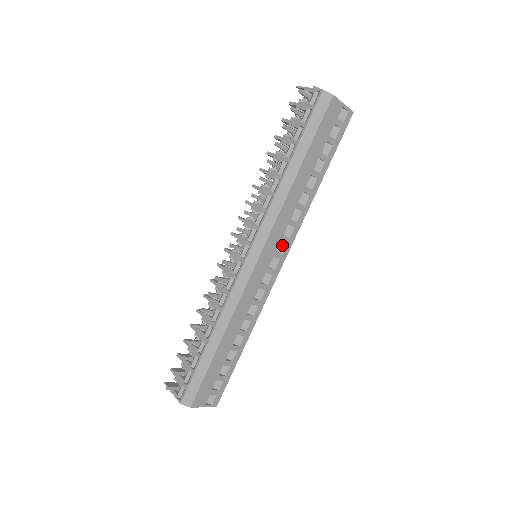
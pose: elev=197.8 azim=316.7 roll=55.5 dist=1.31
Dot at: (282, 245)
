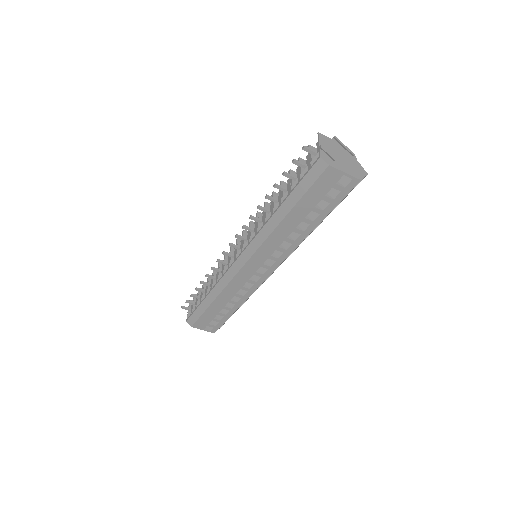
Dot at: (272, 260)
